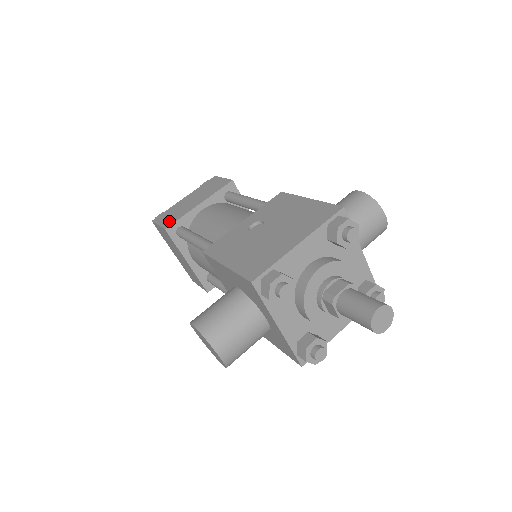
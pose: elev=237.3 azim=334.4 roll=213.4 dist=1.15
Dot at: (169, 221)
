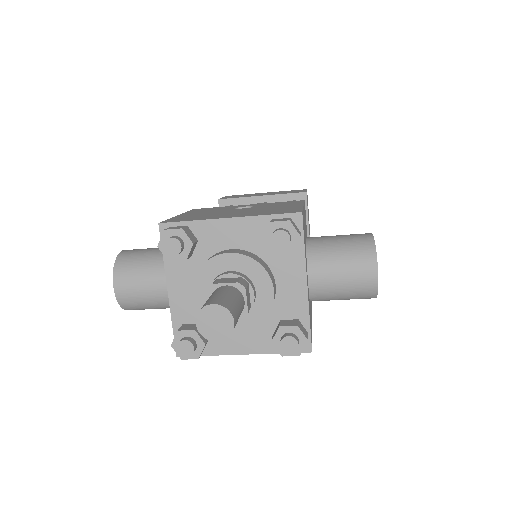
Dot at: (230, 197)
